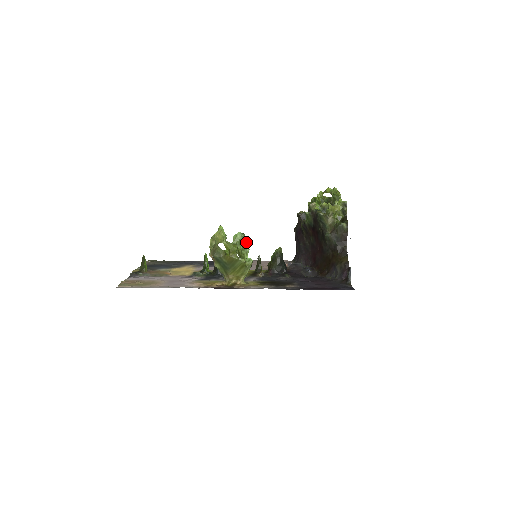
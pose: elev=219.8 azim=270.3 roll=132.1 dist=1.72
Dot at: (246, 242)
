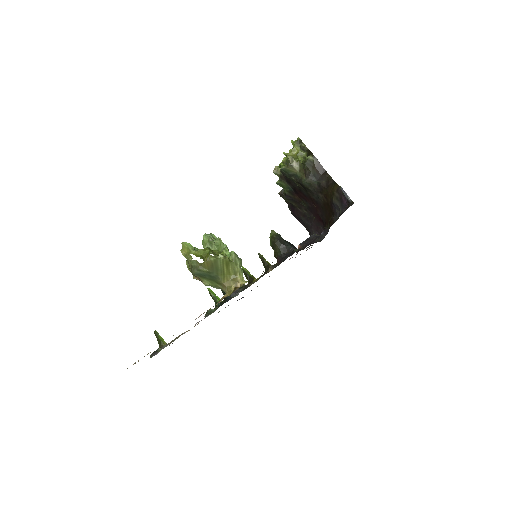
Dot at: (217, 240)
